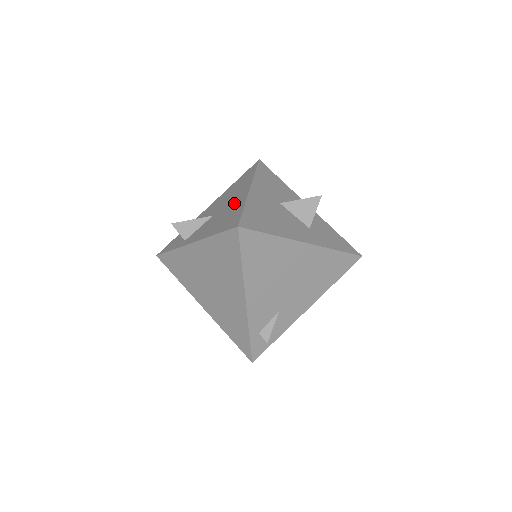
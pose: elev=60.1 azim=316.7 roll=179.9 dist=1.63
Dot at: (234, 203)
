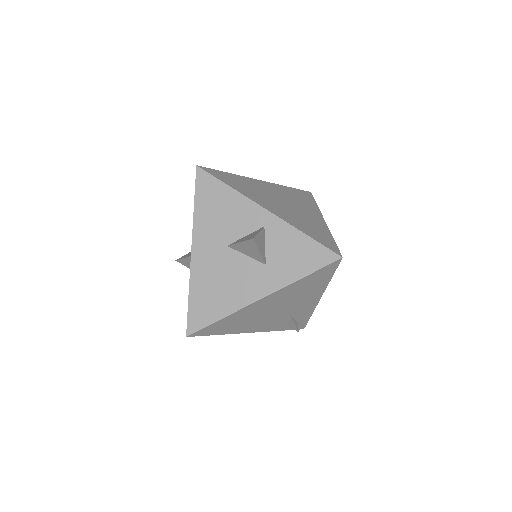
Dot at: occluded
